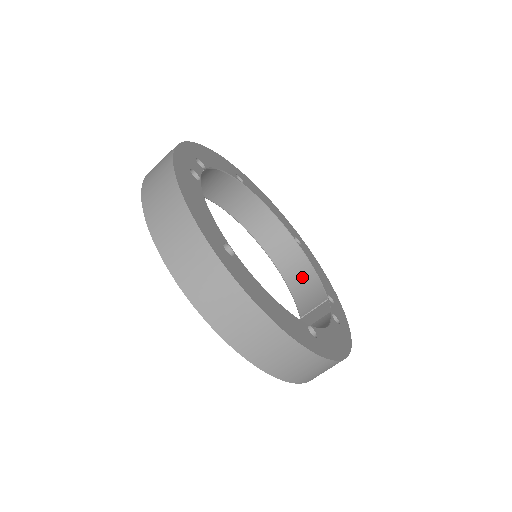
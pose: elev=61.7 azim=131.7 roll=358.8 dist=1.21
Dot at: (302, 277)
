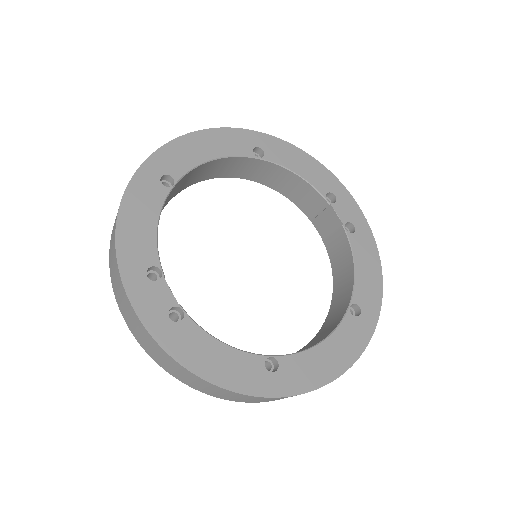
Dot at: (287, 183)
